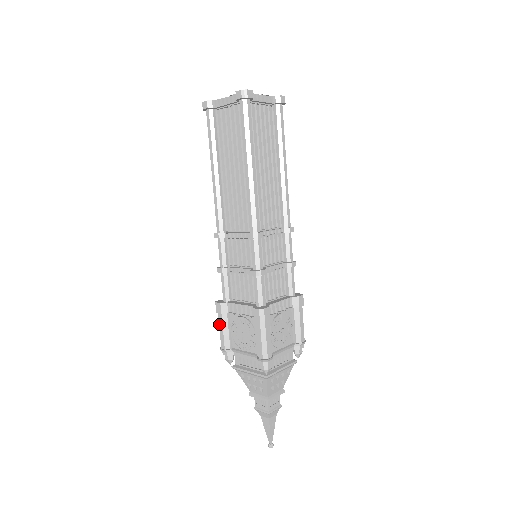
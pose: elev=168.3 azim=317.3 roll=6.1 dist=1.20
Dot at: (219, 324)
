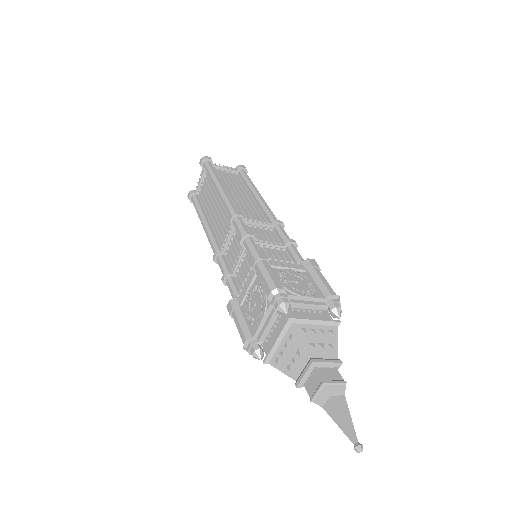
Dot at: (235, 323)
